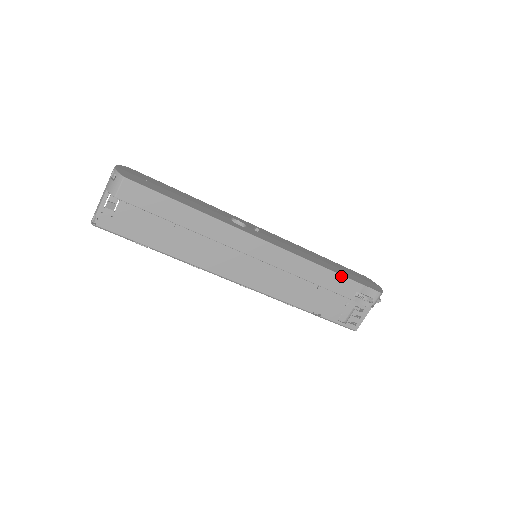
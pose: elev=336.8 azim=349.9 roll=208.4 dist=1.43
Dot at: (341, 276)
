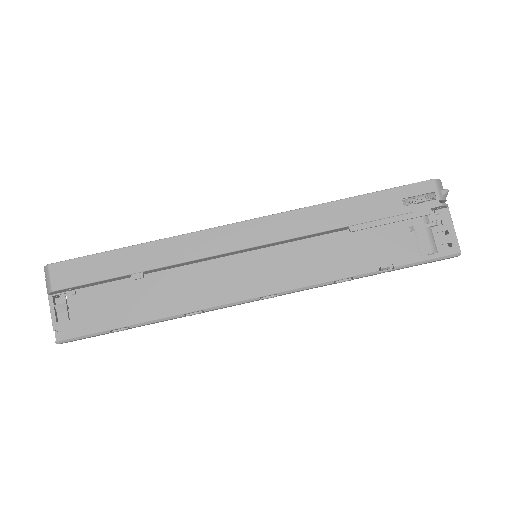
Dot at: (363, 196)
